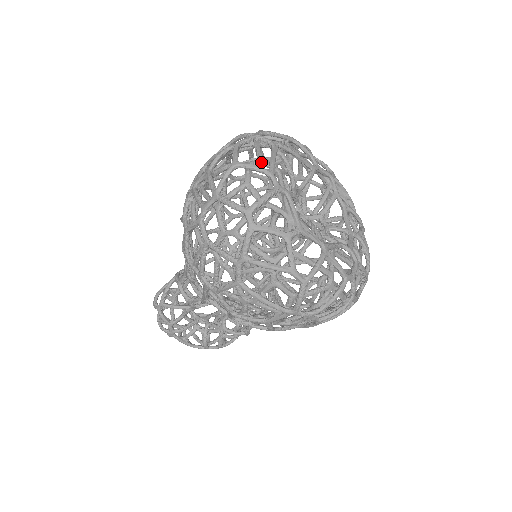
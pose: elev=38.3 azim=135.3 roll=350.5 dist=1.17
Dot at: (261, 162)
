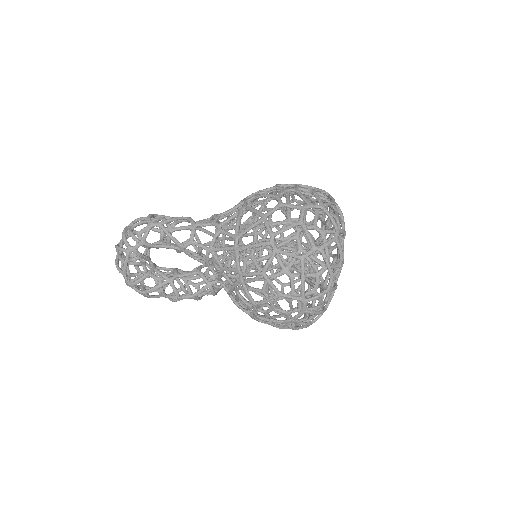
Dot at: occluded
